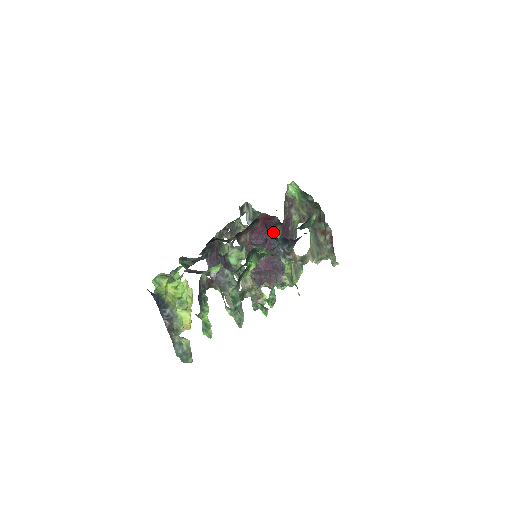
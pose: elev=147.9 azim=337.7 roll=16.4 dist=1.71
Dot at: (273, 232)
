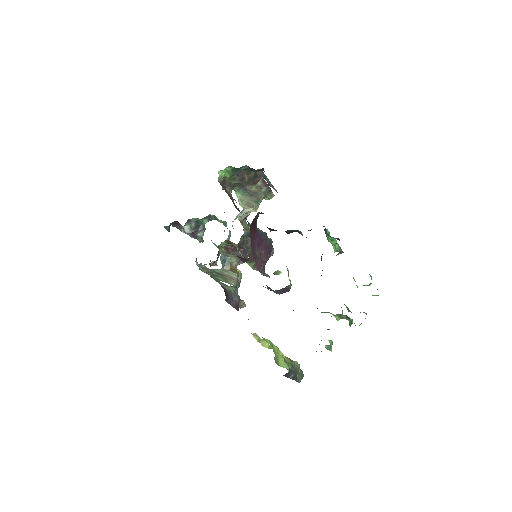
Dot at: (291, 230)
